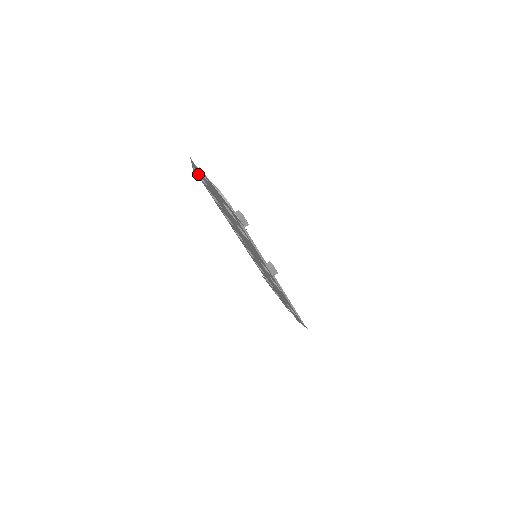
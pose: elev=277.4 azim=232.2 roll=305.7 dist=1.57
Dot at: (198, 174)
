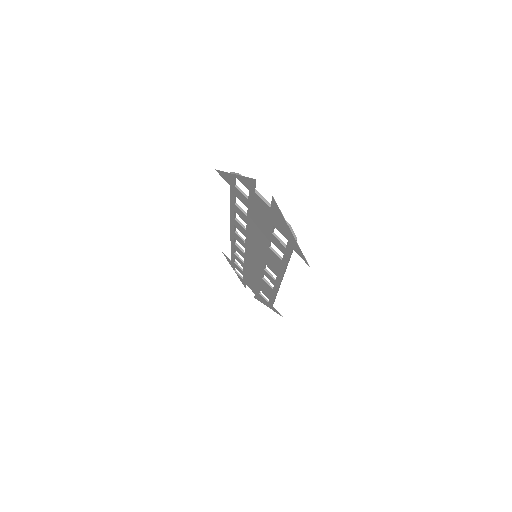
Dot at: (235, 182)
